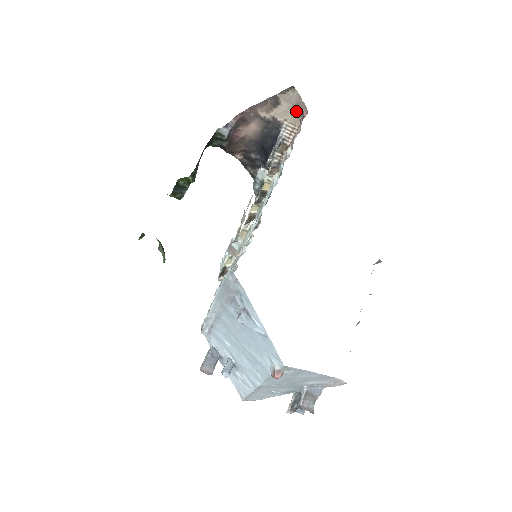
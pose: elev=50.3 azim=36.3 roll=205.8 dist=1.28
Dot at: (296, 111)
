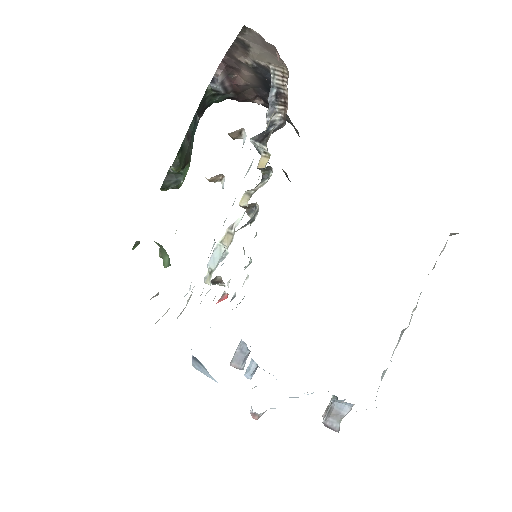
Dot at: (271, 52)
